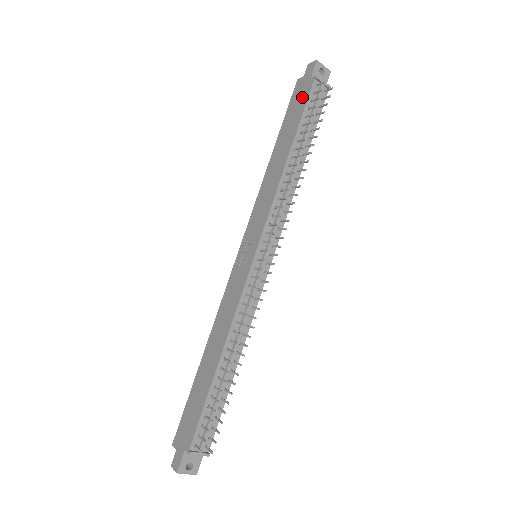
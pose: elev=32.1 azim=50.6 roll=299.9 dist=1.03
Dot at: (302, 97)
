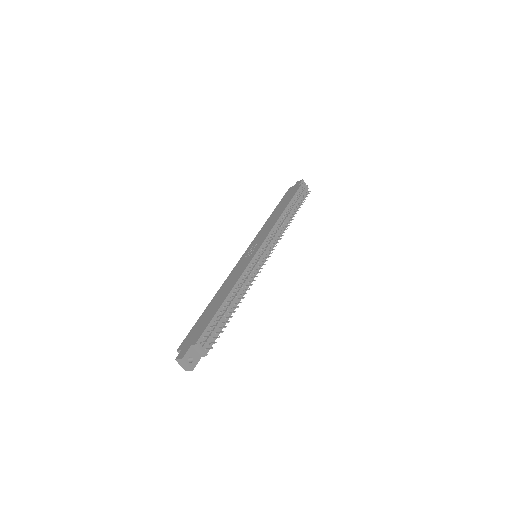
Dot at: (293, 192)
